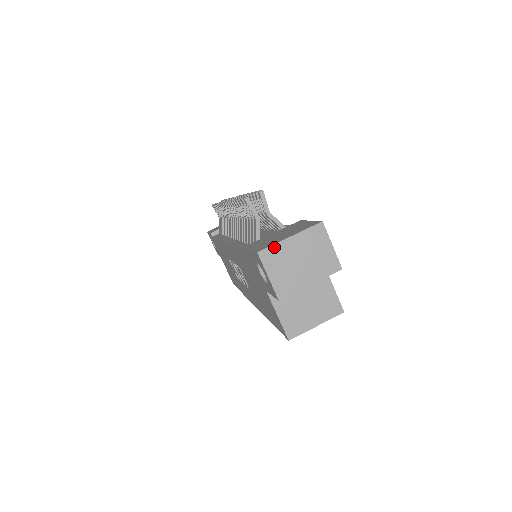
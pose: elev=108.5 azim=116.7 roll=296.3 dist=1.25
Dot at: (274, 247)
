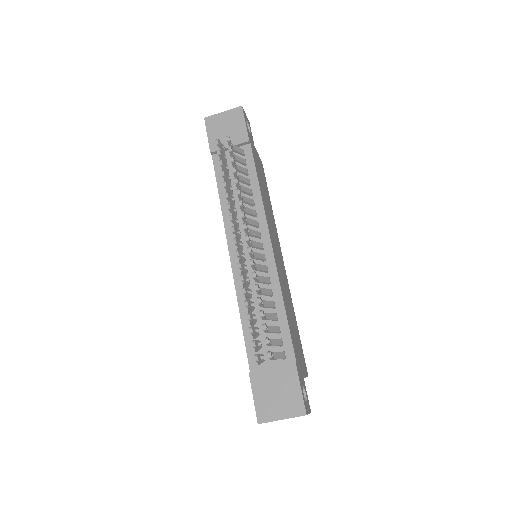
Dot at: occluded
